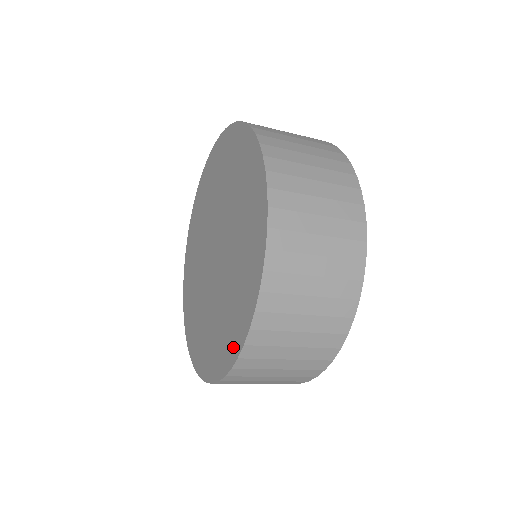
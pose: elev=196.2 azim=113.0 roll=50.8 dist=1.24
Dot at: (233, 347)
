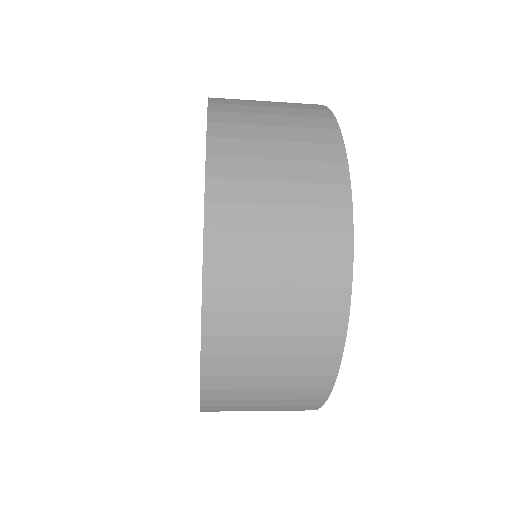
Dot at: occluded
